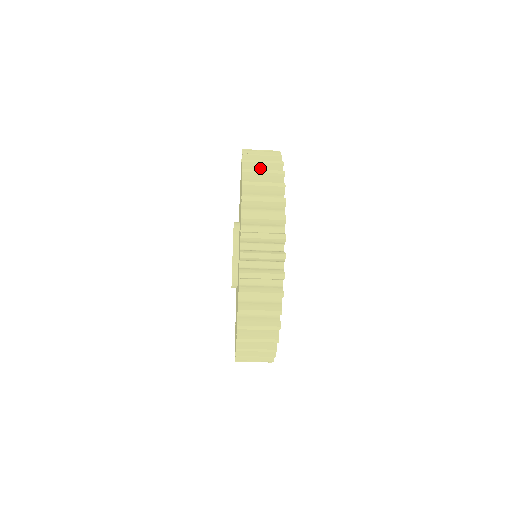
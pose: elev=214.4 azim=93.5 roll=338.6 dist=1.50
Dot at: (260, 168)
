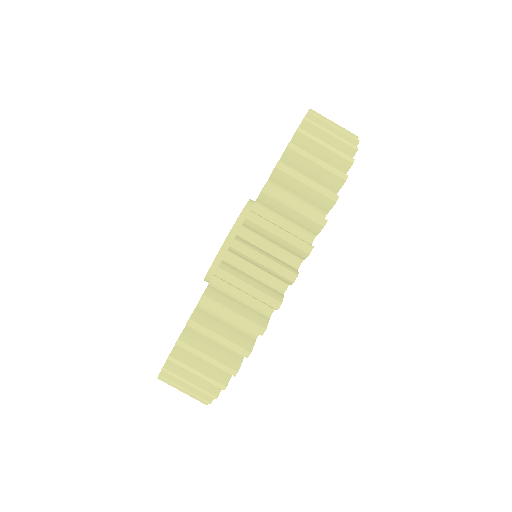
Dot at: occluded
